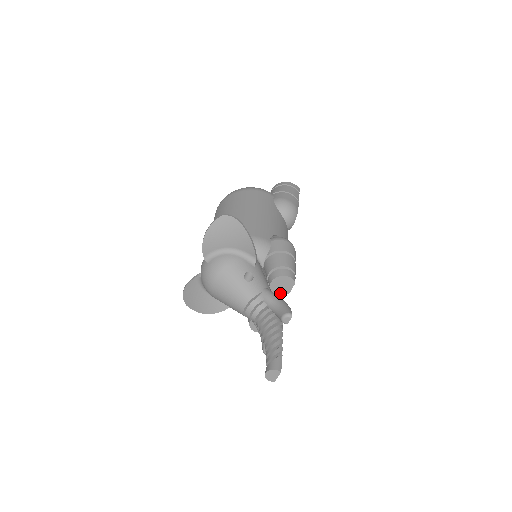
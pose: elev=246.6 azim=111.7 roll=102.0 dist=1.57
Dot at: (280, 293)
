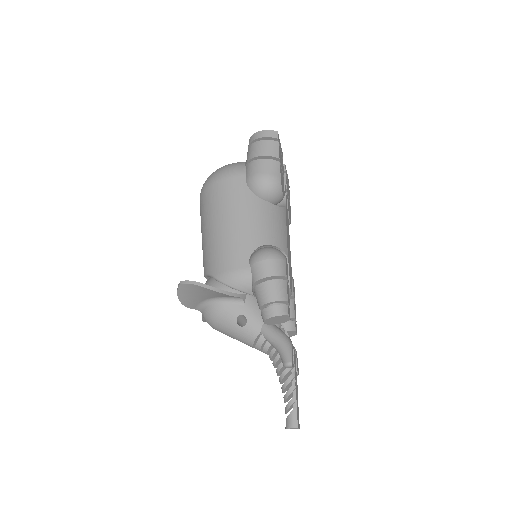
Dot at: (281, 322)
